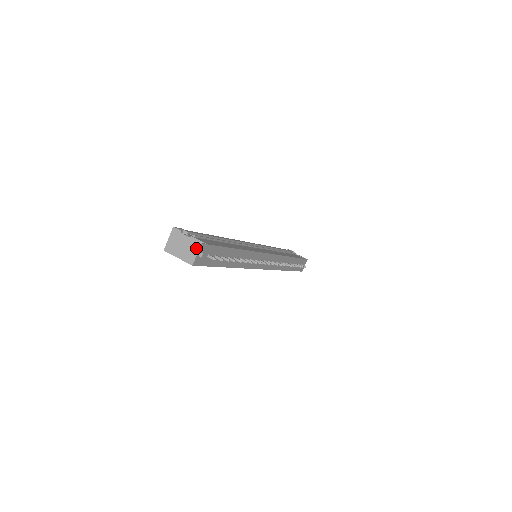
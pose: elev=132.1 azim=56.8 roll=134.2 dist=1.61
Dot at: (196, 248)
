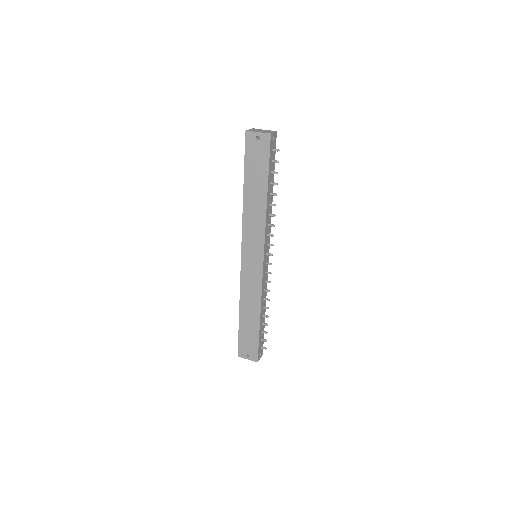
Dot at: (273, 131)
